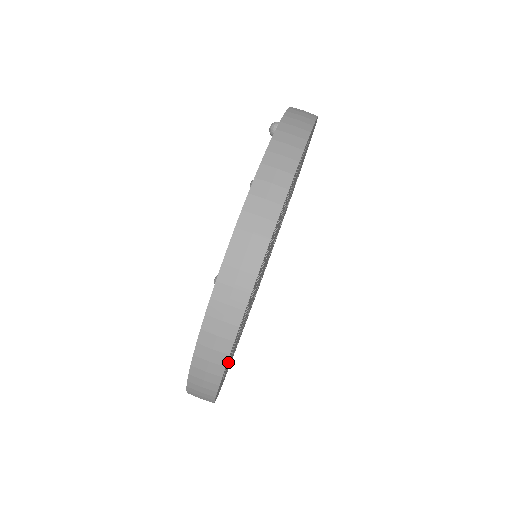
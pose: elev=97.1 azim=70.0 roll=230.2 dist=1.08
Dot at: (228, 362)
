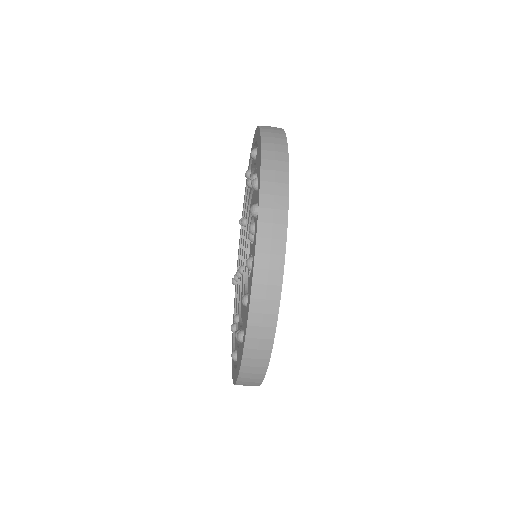
Dot at: occluded
